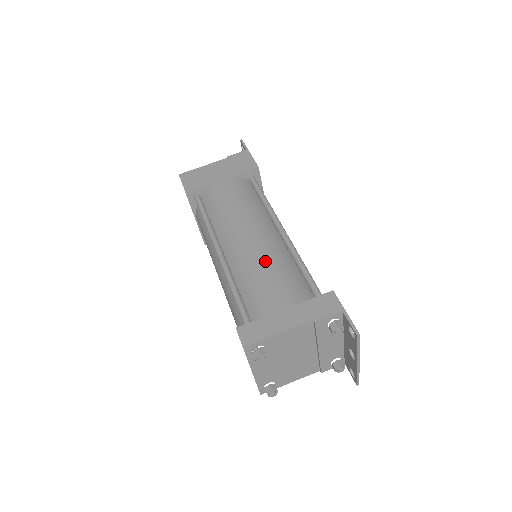
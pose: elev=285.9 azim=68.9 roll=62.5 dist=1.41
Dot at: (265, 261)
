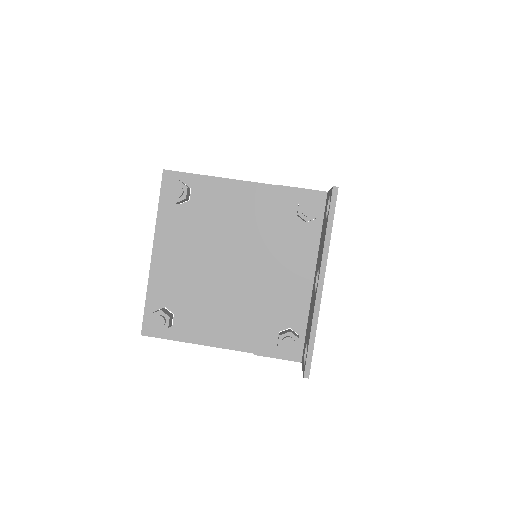
Dot at: occluded
